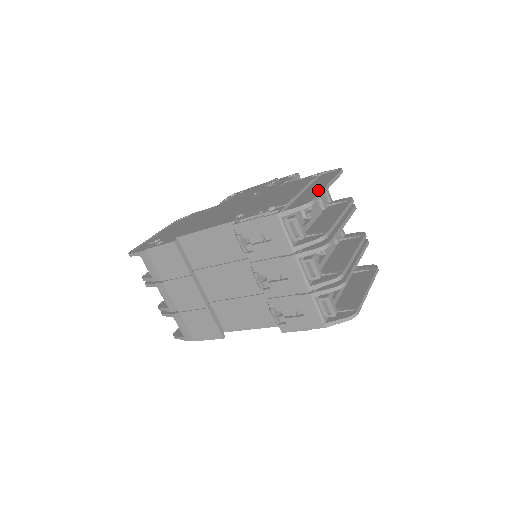
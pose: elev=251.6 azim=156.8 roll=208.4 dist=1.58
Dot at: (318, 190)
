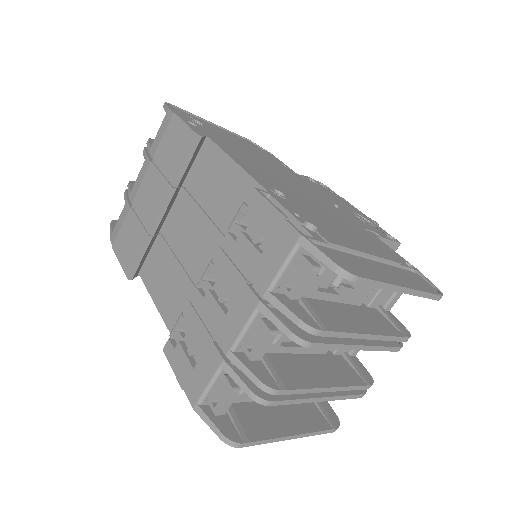
Dot at: (383, 277)
